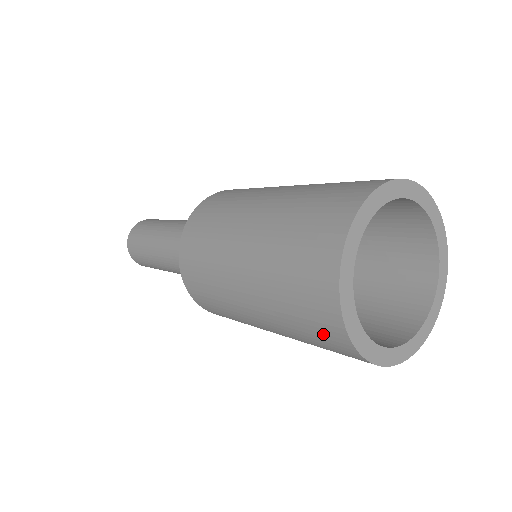
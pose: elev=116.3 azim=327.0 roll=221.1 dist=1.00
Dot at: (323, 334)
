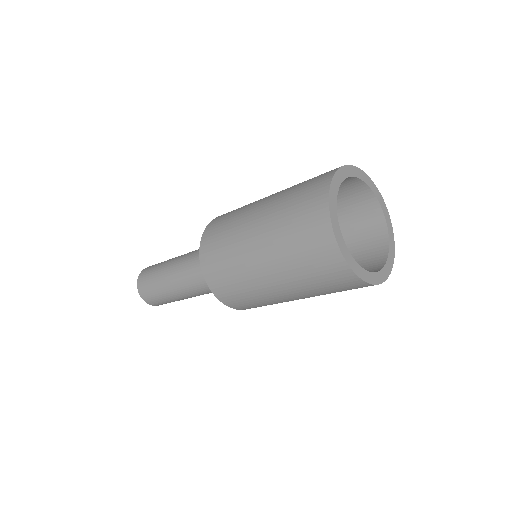
Dot at: (310, 223)
